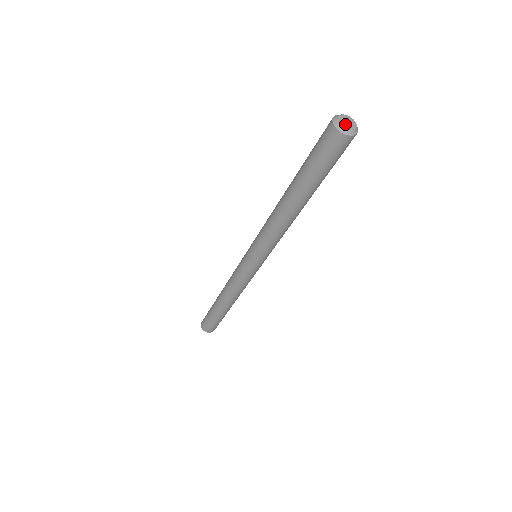
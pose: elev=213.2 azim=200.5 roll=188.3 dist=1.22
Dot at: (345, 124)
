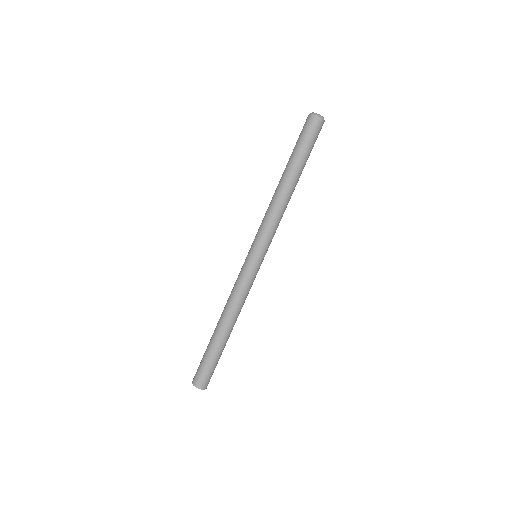
Dot at: (319, 115)
